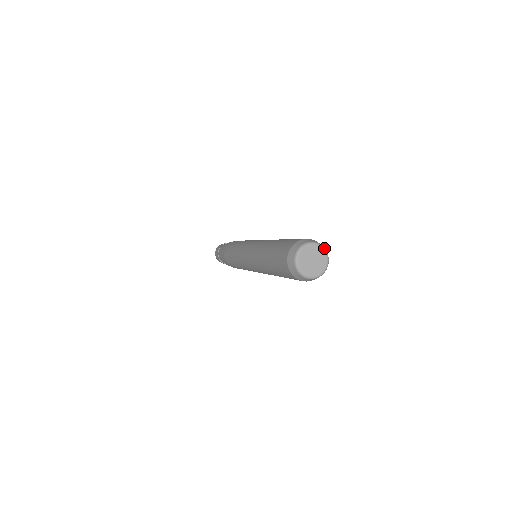
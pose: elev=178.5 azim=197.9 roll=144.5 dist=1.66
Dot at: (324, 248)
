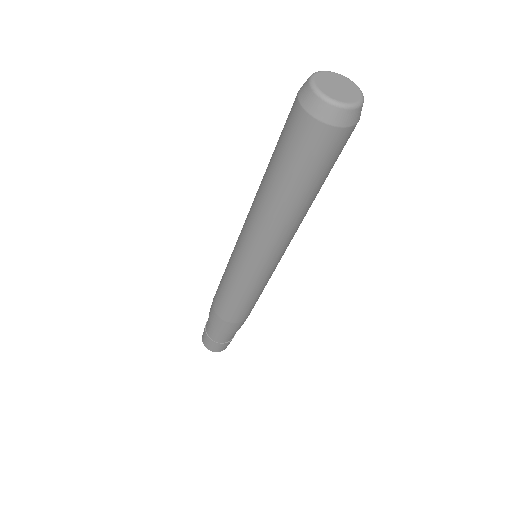
Dot at: (344, 77)
